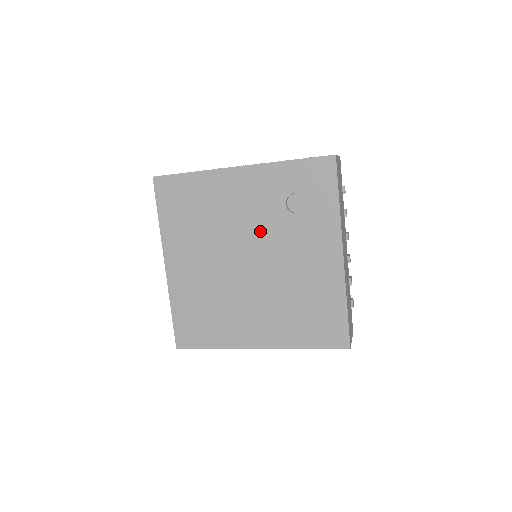
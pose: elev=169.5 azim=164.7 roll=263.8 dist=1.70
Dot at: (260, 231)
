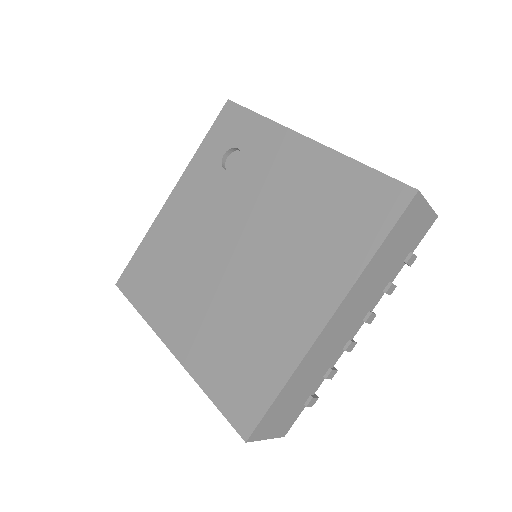
Dot at: (223, 213)
